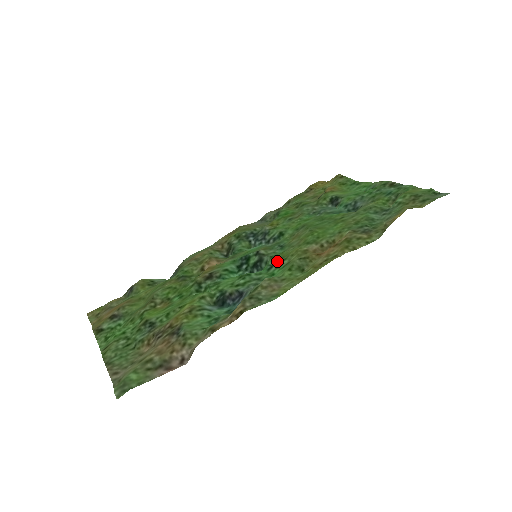
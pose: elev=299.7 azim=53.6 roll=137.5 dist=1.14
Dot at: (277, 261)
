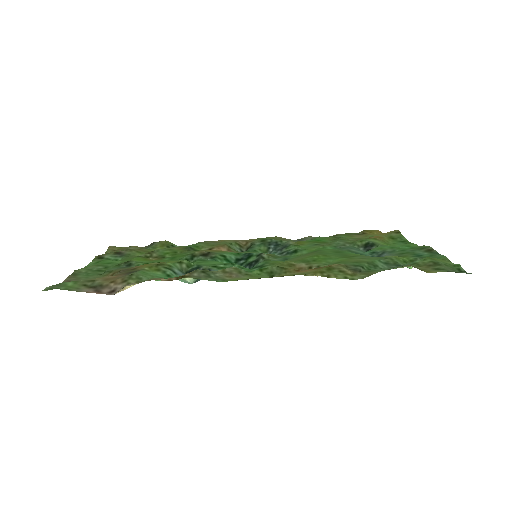
Dot at: (265, 264)
